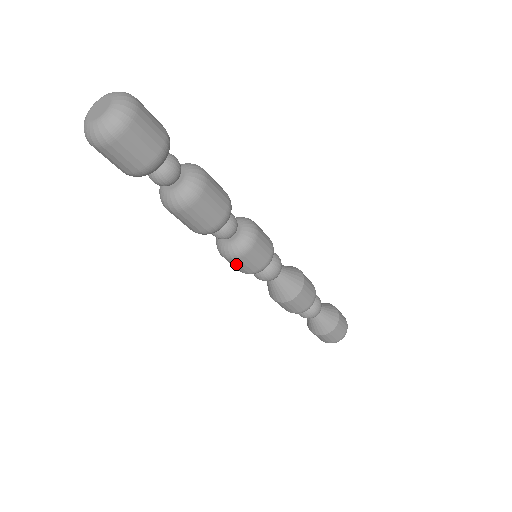
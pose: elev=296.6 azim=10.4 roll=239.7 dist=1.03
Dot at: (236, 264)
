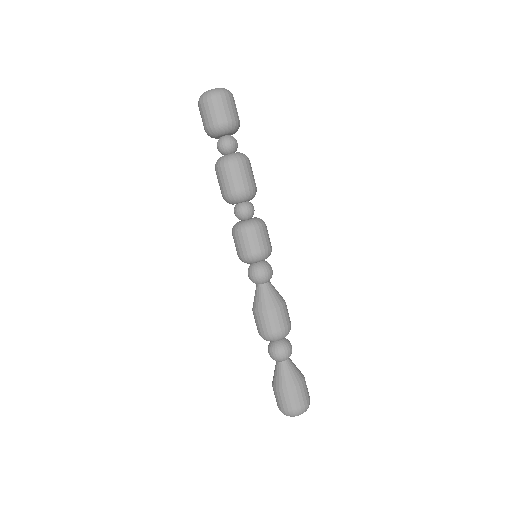
Dot at: (235, 242)
